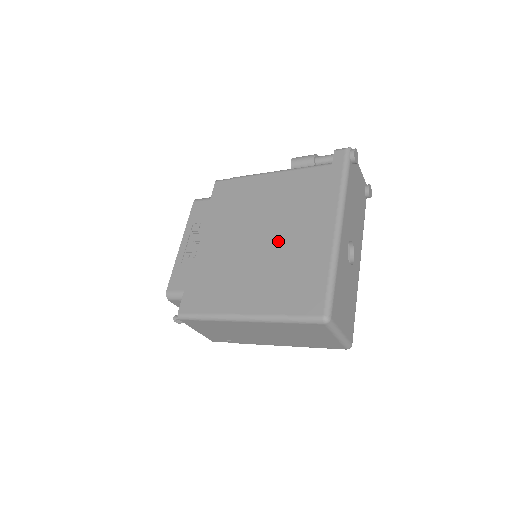
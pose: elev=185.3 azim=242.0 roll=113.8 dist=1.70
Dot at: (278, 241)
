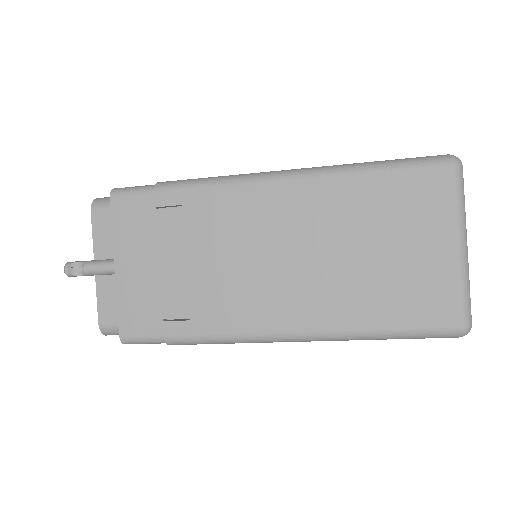
Dot at: occluded
